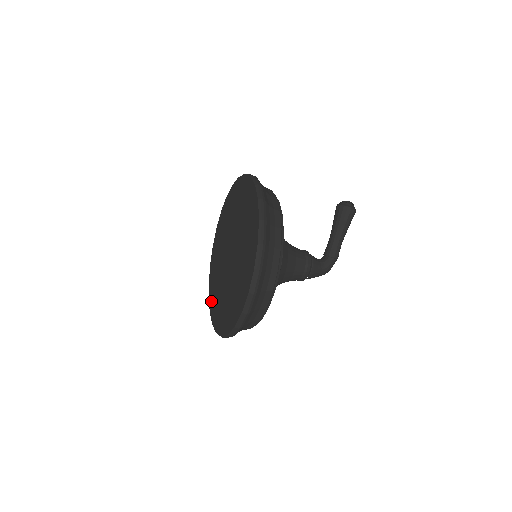
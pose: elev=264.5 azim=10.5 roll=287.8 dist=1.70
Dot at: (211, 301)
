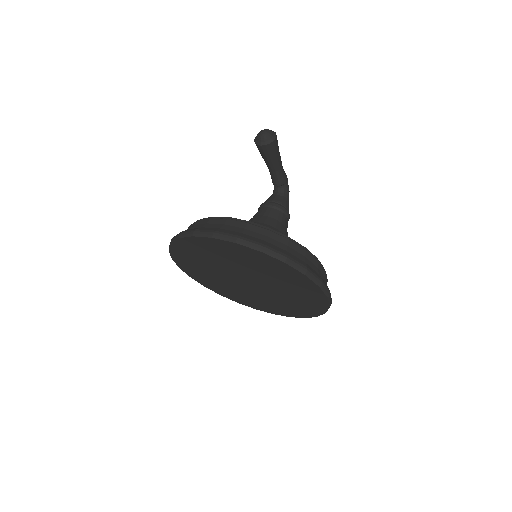
Dot at: (233, 299)
